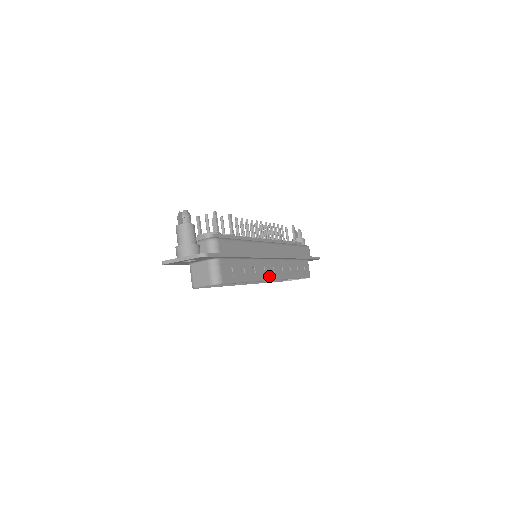
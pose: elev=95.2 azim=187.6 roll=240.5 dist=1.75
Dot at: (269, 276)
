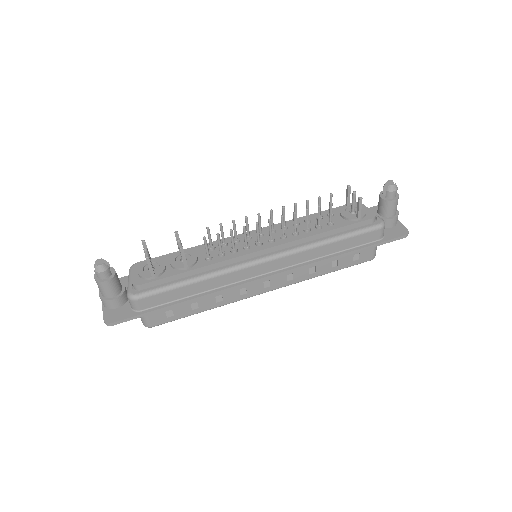
Dot at: (255, 292)
